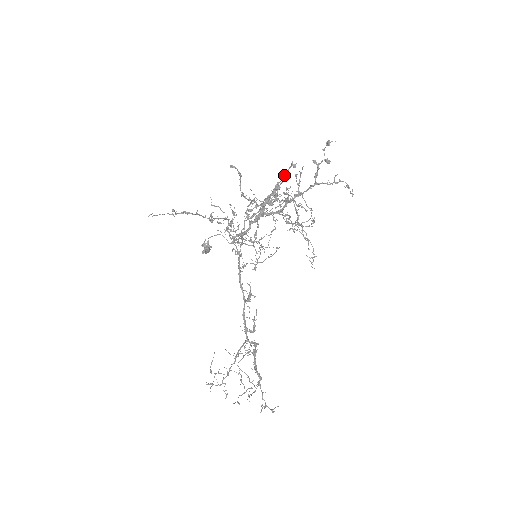
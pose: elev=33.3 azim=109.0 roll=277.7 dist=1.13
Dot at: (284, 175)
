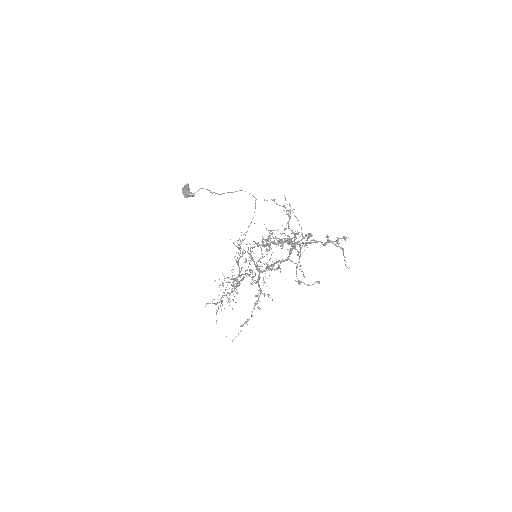
Dot at: (301, 240)
